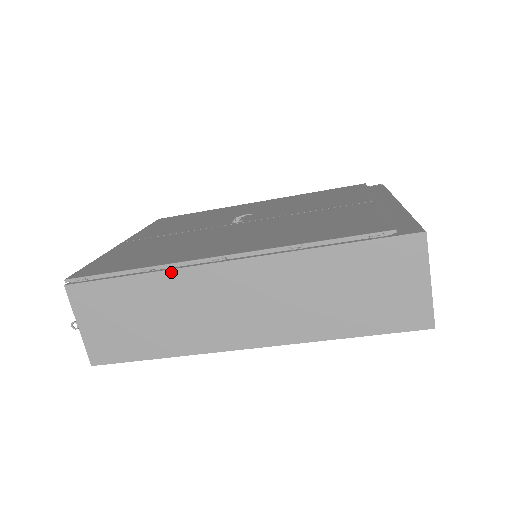
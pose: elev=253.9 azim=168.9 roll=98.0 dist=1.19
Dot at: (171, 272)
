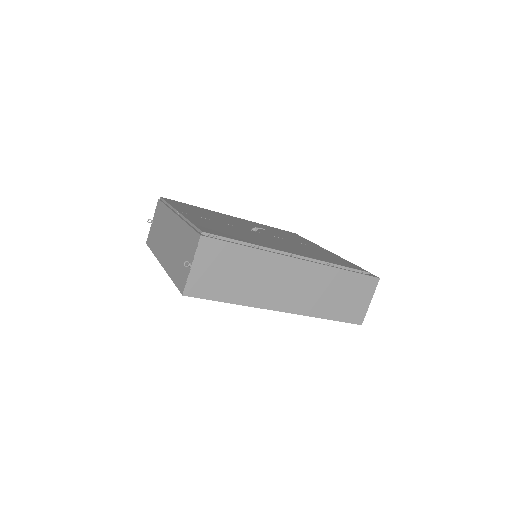
Dot at: (268, 253)
